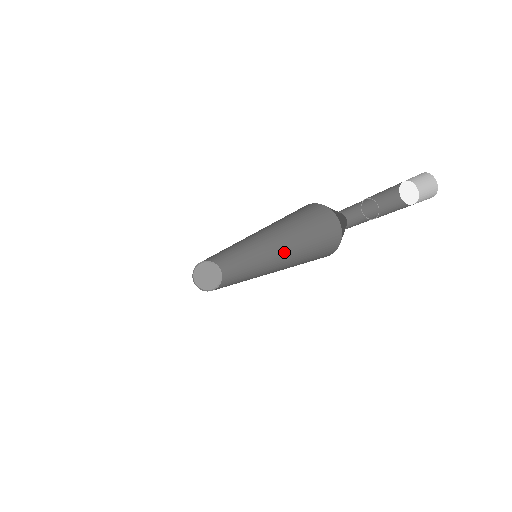
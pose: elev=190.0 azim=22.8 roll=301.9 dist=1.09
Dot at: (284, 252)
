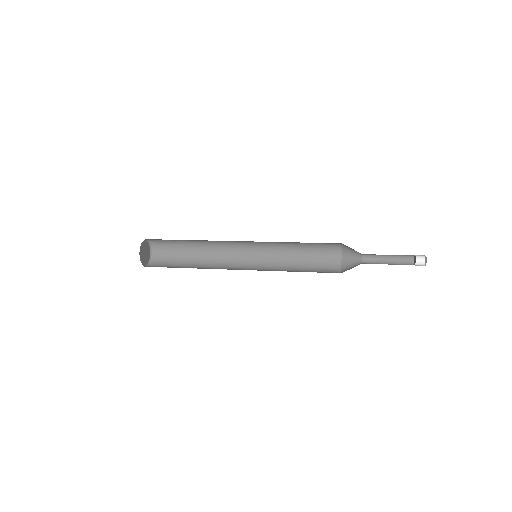
Dot at: (273, 253)
